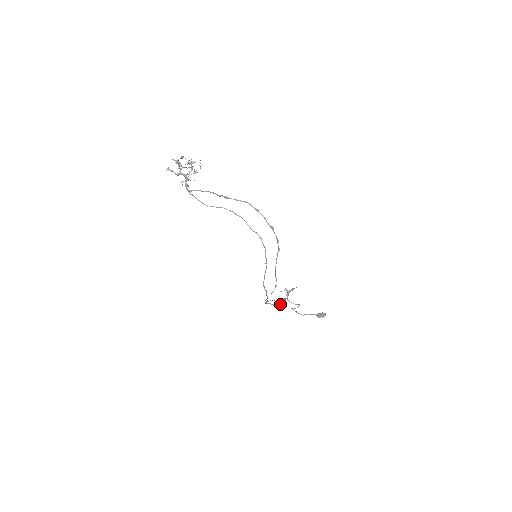
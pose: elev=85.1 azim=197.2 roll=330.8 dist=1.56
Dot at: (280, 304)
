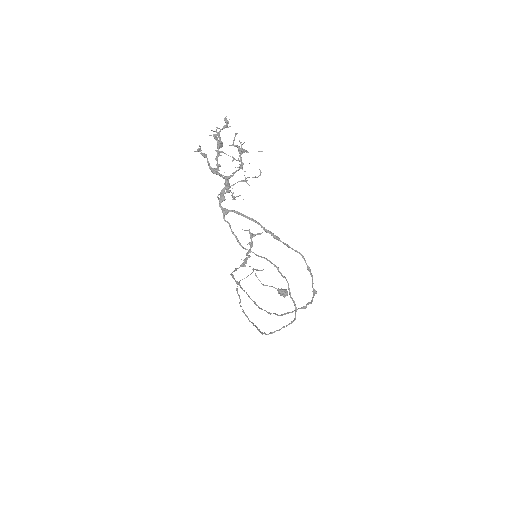
Dot at: occluded
